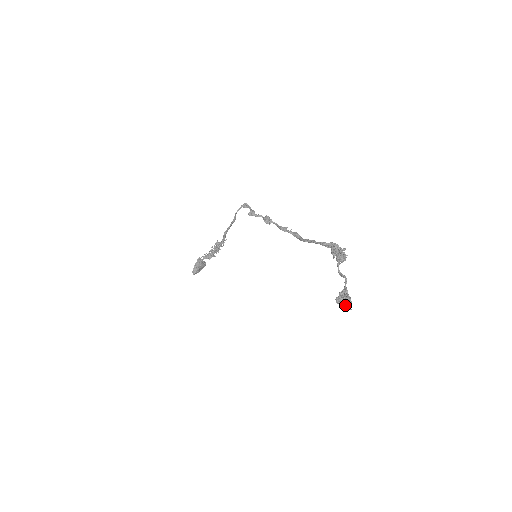
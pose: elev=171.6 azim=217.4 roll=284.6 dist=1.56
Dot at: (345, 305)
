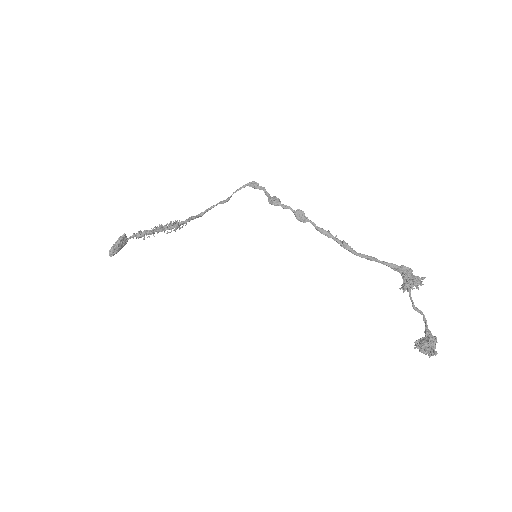
Dot at: (432, 352)
